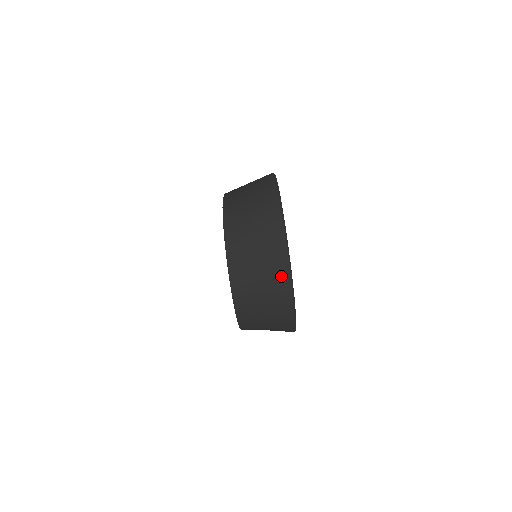
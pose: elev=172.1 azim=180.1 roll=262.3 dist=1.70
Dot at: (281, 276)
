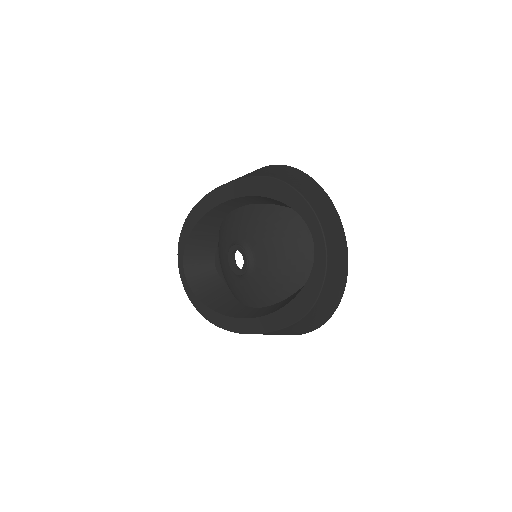
Dot at: (344, 245)
